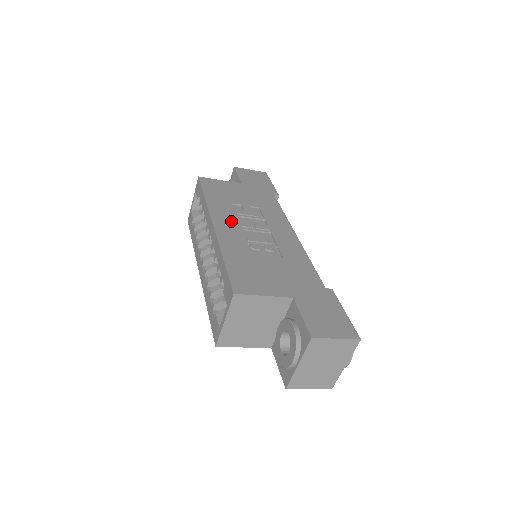
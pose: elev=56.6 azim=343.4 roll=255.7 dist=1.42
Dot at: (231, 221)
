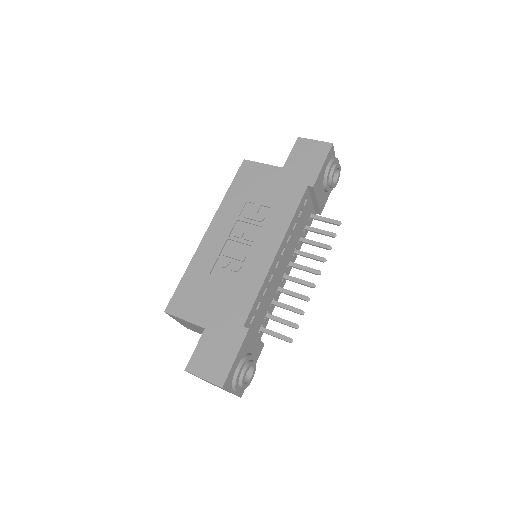
Dot at: (226, 227)
